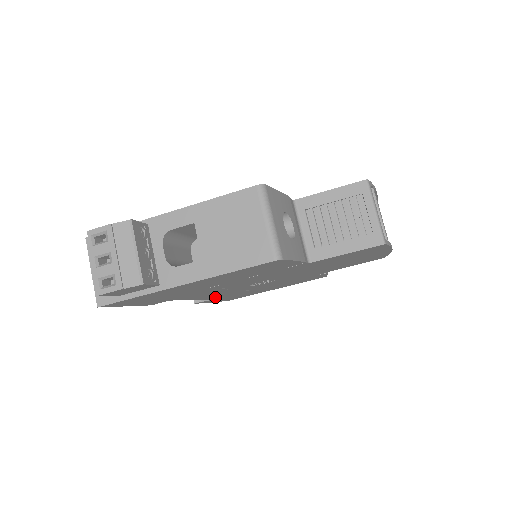
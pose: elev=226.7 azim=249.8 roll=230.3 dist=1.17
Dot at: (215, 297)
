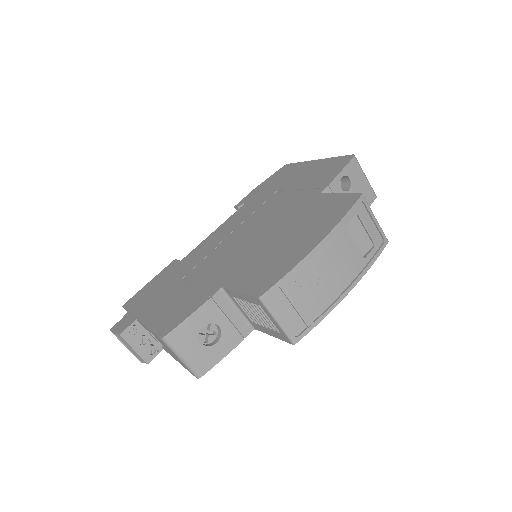
Dot at: occluded
